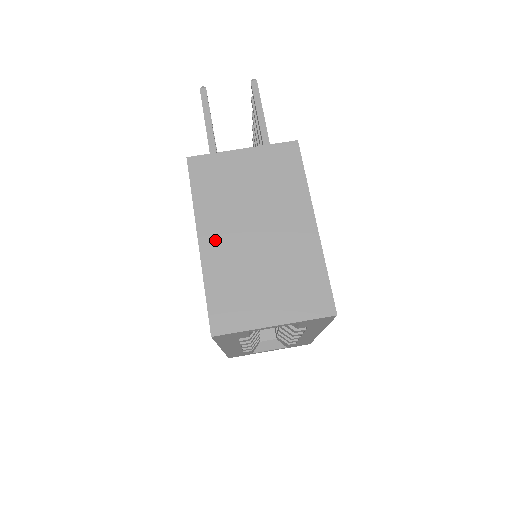
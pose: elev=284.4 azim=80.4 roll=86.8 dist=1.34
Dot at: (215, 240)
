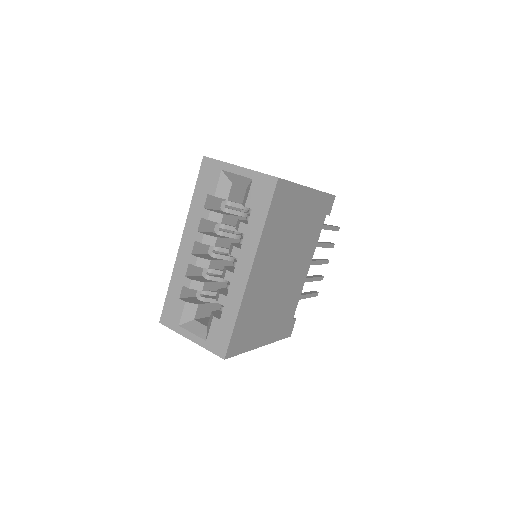
Dot at: occluded
